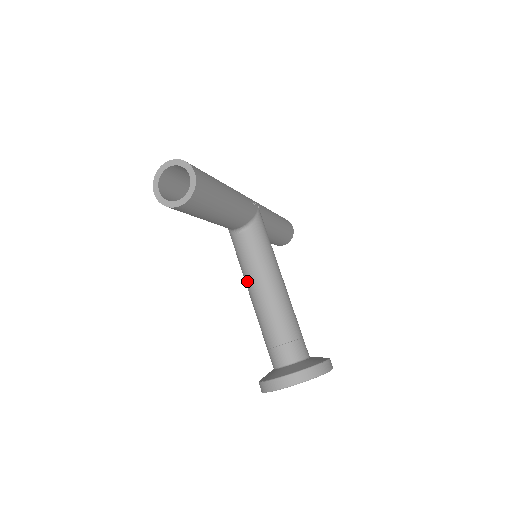
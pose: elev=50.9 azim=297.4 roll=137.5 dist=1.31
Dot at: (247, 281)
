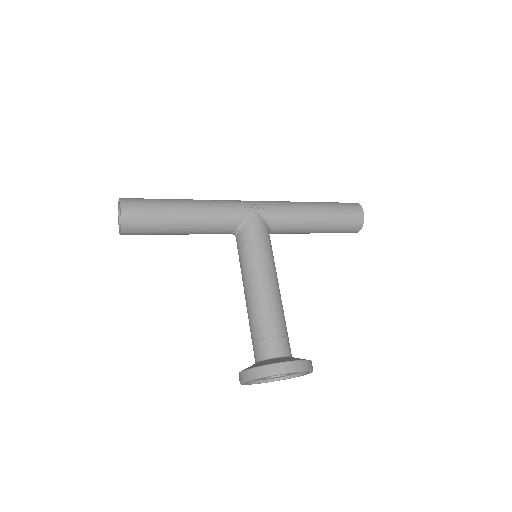
Dot at: occluded
